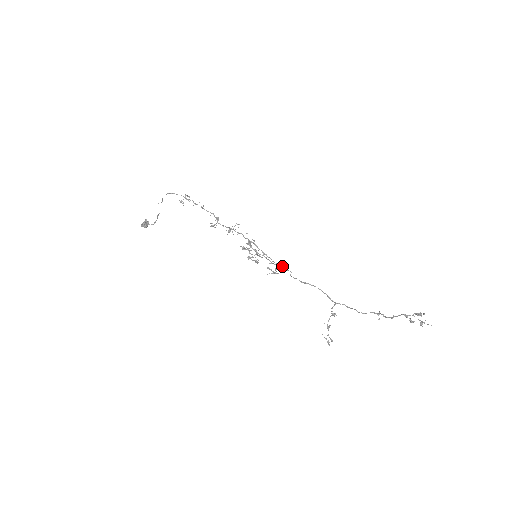
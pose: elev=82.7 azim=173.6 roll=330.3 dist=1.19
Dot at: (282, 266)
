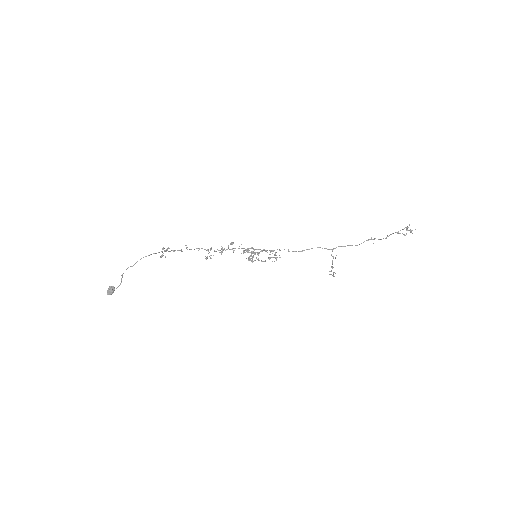
Dot at: (279, 249)
